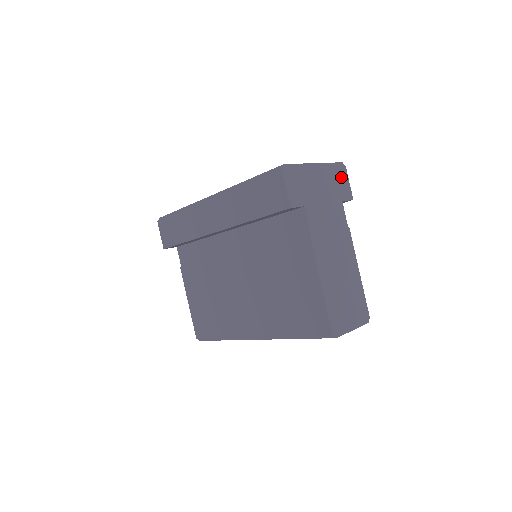
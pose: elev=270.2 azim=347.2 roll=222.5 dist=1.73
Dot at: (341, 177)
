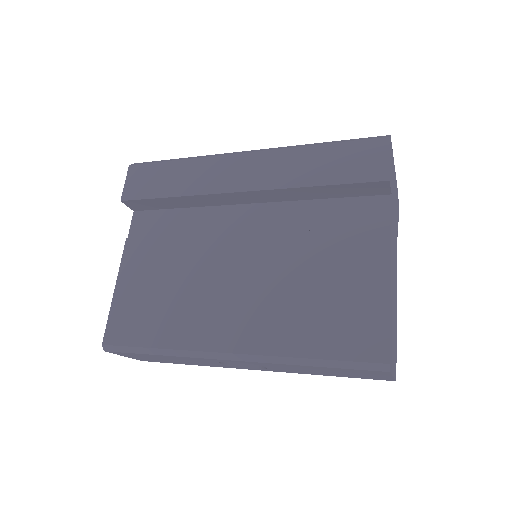
Dot at: (397, 205)
